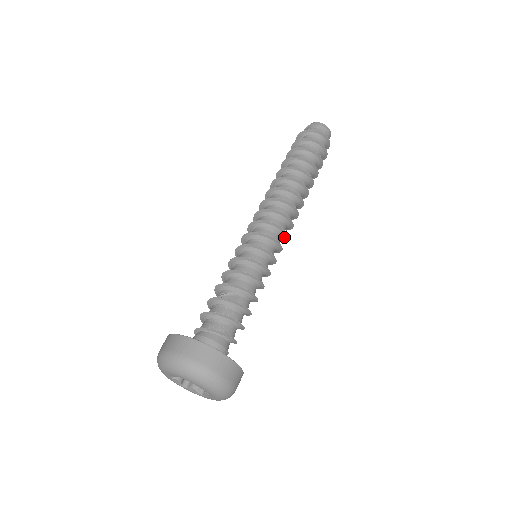
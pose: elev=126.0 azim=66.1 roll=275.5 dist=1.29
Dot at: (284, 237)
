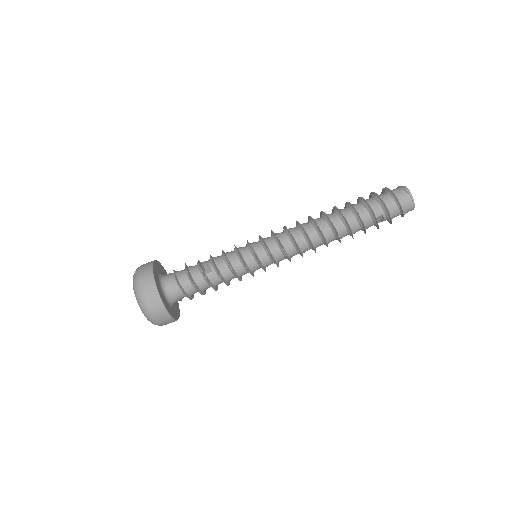
Dot at: (287, 258)
